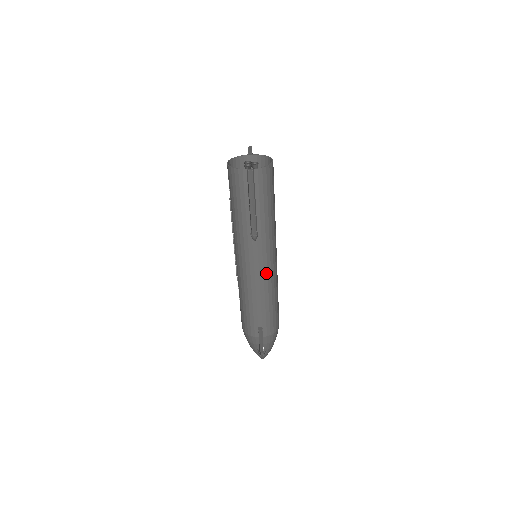
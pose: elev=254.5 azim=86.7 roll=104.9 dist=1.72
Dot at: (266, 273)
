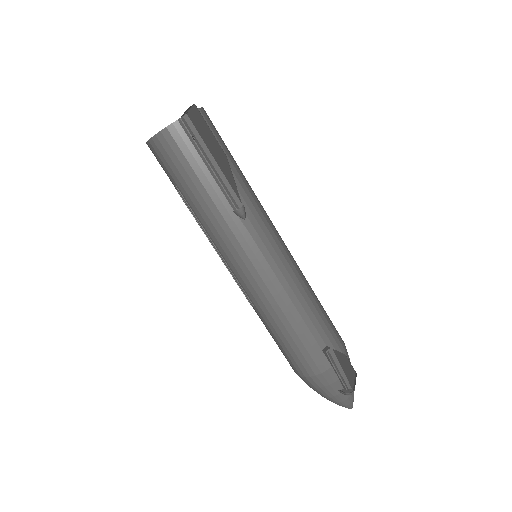
Dot at: (285, 261)
